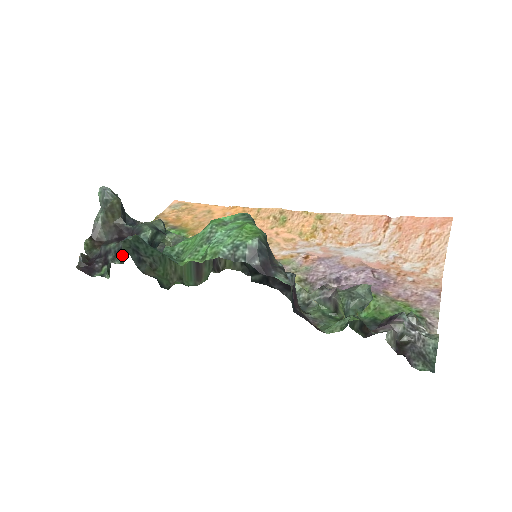
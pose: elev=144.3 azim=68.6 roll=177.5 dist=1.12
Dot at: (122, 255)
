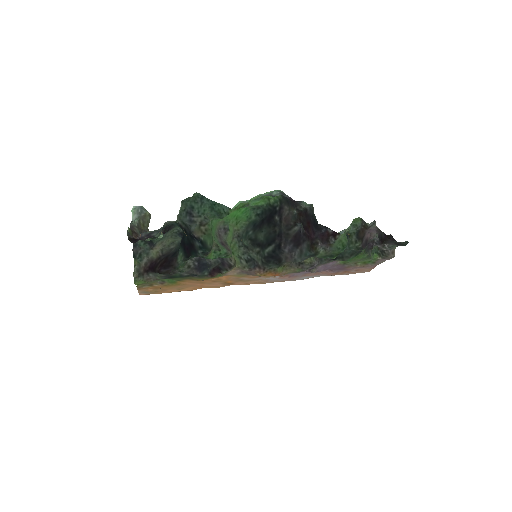
Dot at: (178, 216)
